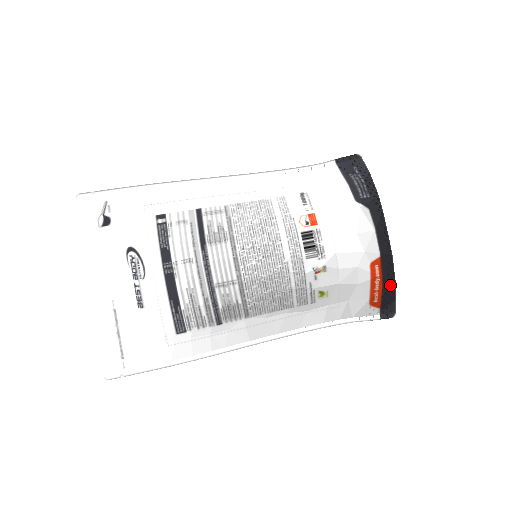
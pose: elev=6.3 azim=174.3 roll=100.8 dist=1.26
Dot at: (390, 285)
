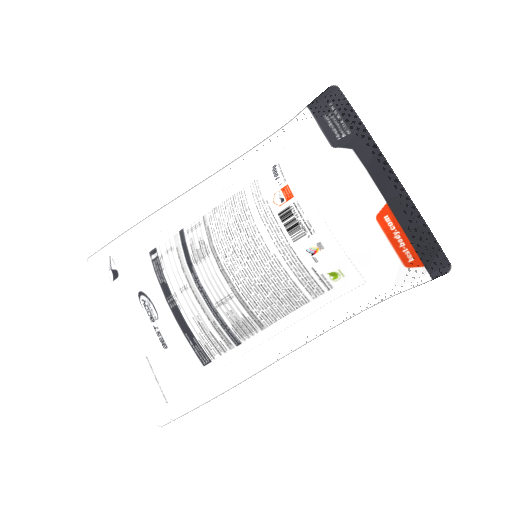
Dot at: (421, 233)
